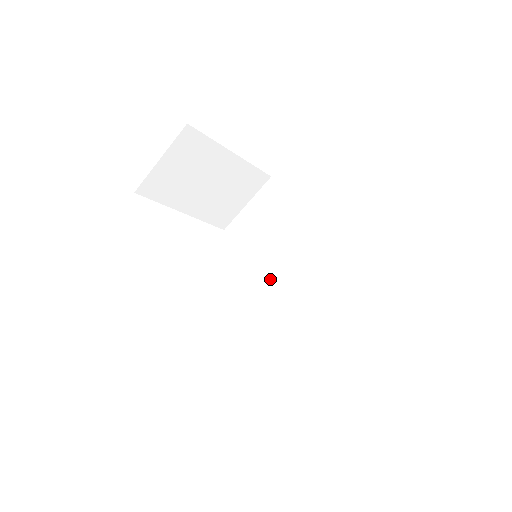
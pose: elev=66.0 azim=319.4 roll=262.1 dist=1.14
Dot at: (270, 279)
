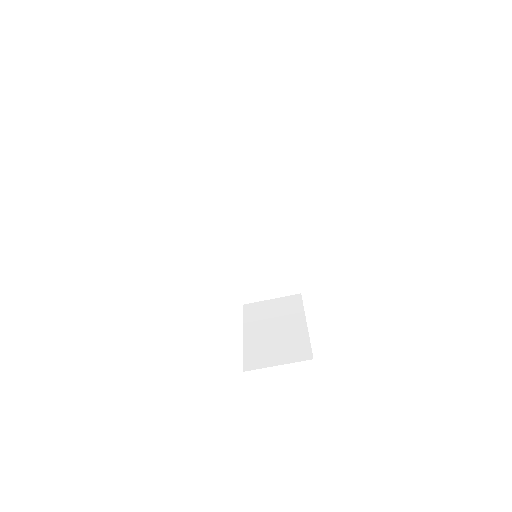
Dot at: (232, 227)
